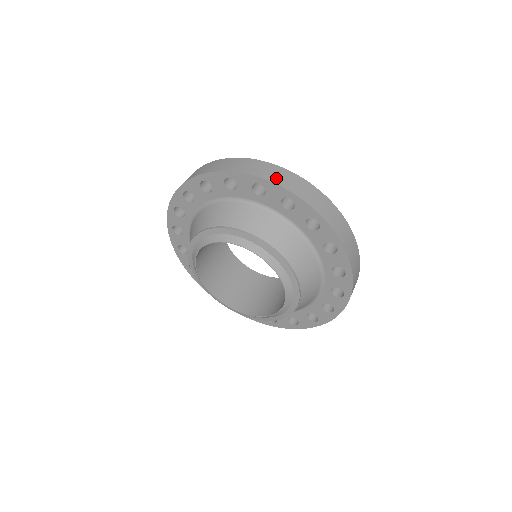
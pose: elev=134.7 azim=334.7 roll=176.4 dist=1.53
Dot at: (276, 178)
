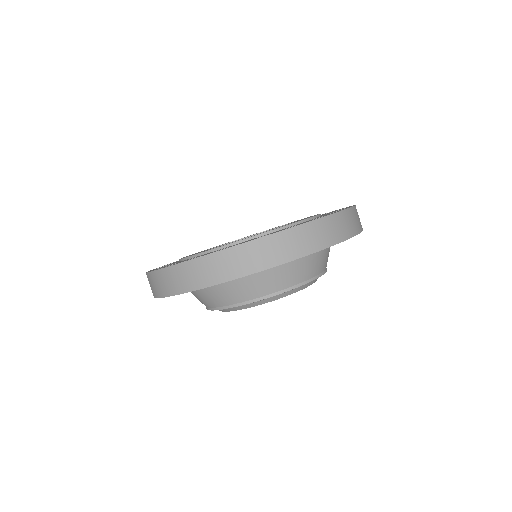
Dot at: (173, 287)
